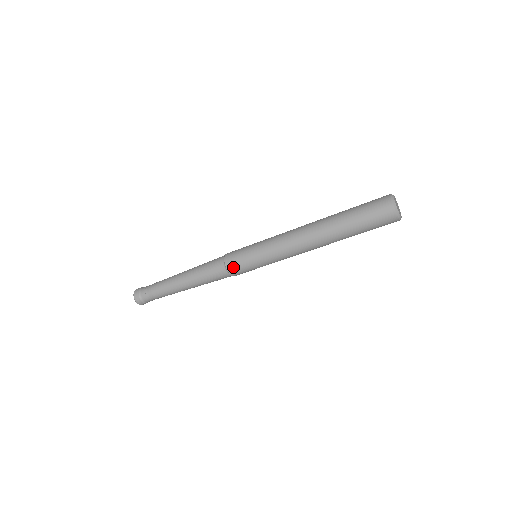
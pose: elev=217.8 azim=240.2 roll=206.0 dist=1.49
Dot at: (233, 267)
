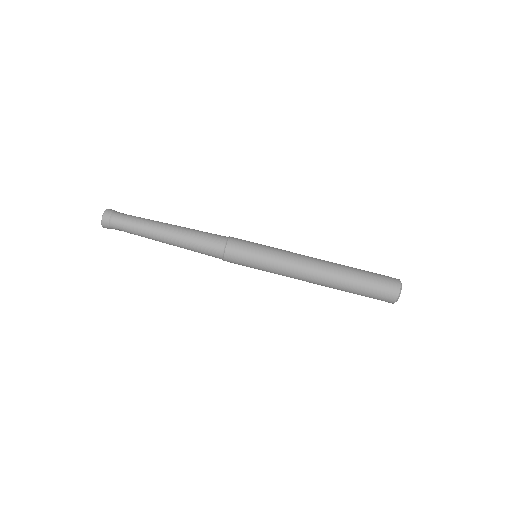
Dot at: (237, 238)
